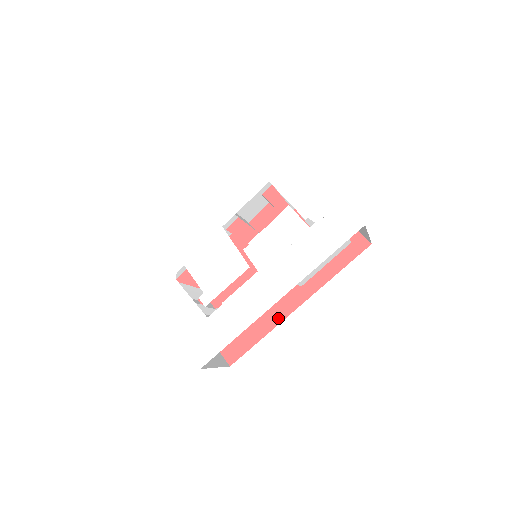
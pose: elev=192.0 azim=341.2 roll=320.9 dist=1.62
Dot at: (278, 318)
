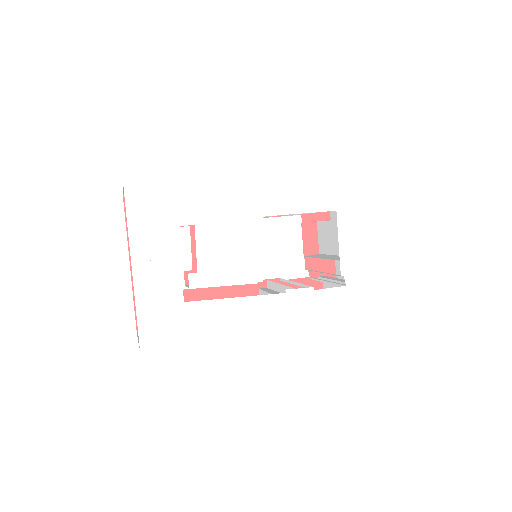
Dot at: occluded
